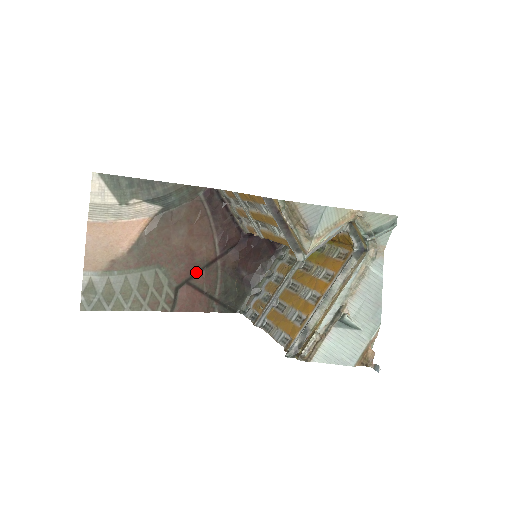
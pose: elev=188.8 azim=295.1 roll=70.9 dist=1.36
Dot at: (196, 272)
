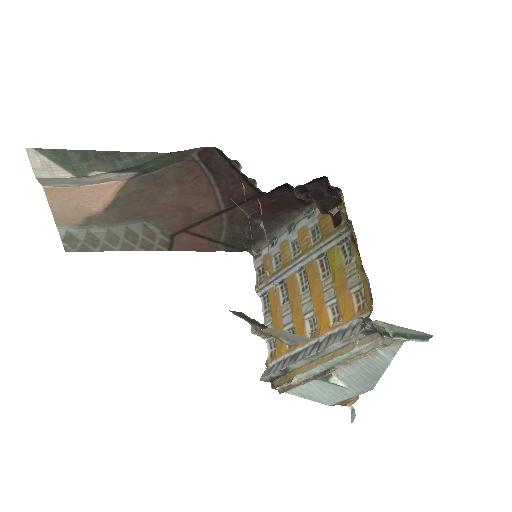
Dot at: (195, 223)
